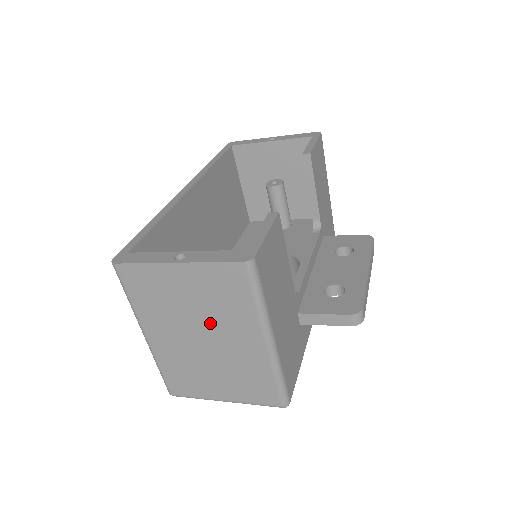
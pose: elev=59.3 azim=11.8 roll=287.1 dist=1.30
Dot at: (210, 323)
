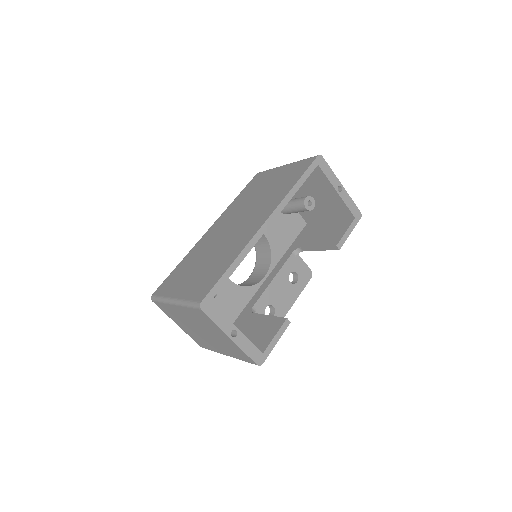
Dot at: (213, 338)
